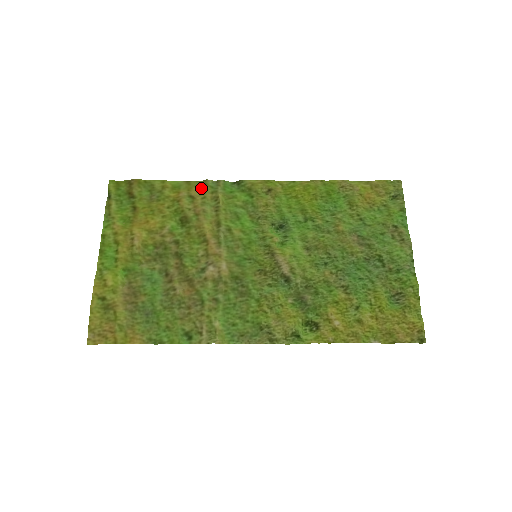
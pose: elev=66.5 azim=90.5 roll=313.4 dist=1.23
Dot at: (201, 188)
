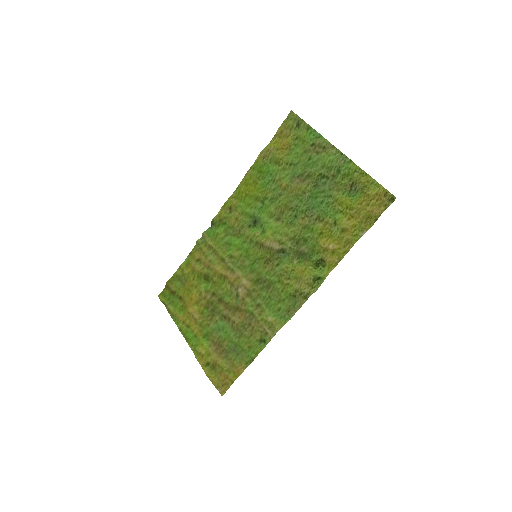
Dot at: (198, 250)
